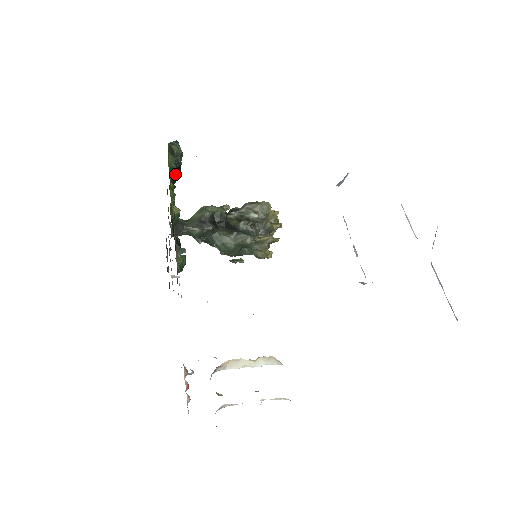
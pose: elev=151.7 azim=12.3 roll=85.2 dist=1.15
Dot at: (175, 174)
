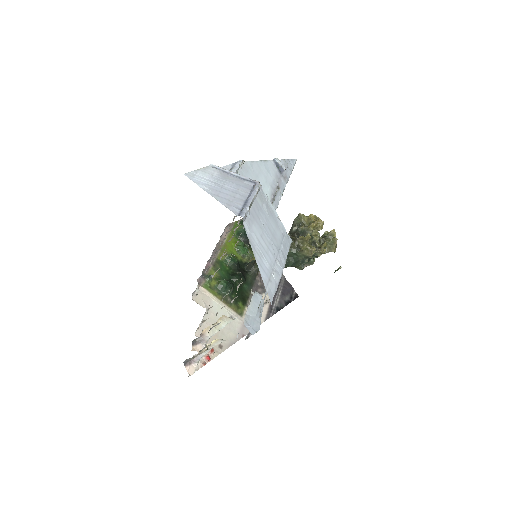
Dot at: (244, 235)
